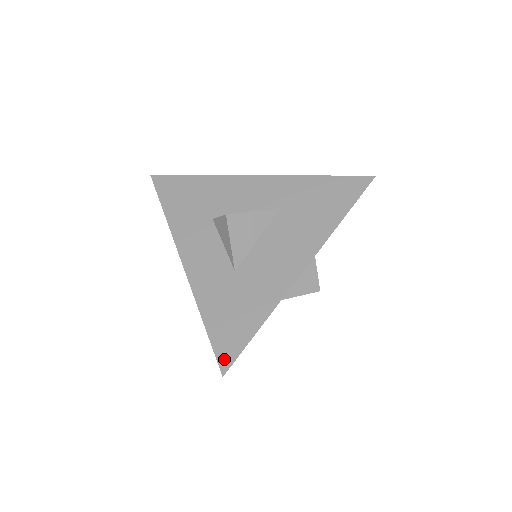
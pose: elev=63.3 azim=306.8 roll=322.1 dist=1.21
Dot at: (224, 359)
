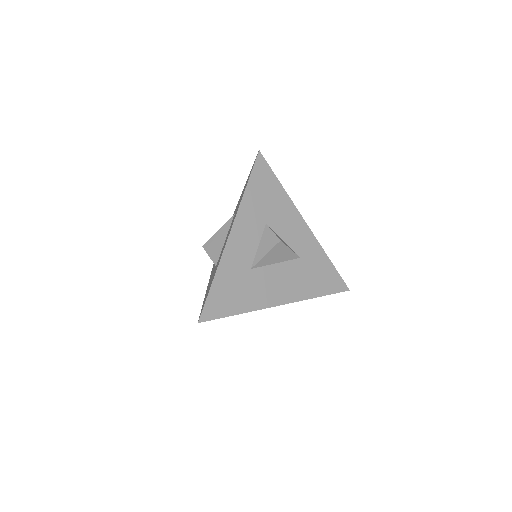
Dot at: (206, 314)
